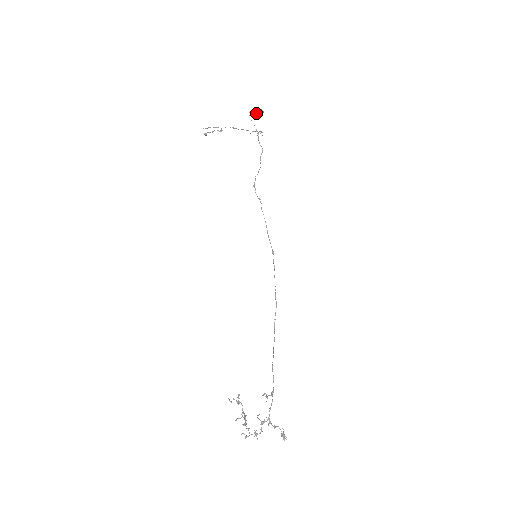
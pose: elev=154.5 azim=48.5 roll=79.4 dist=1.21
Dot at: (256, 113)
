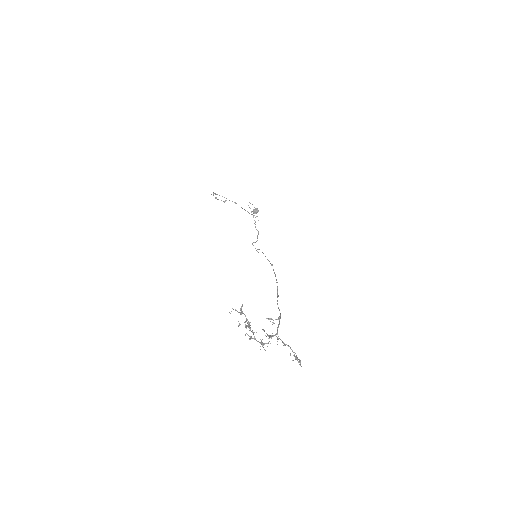
Dot at: occluded
